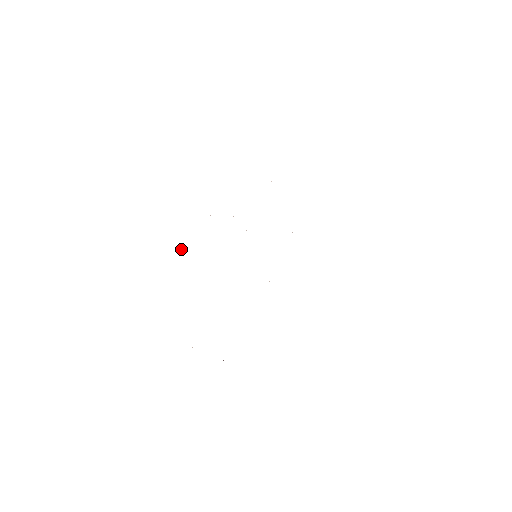
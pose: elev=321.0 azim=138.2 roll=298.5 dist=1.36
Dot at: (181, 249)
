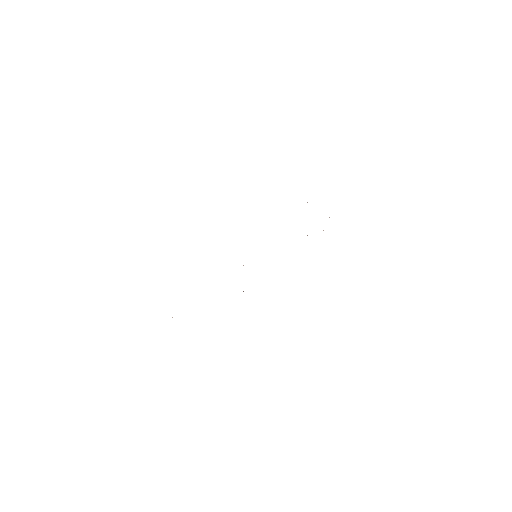
Dot at: occluded
